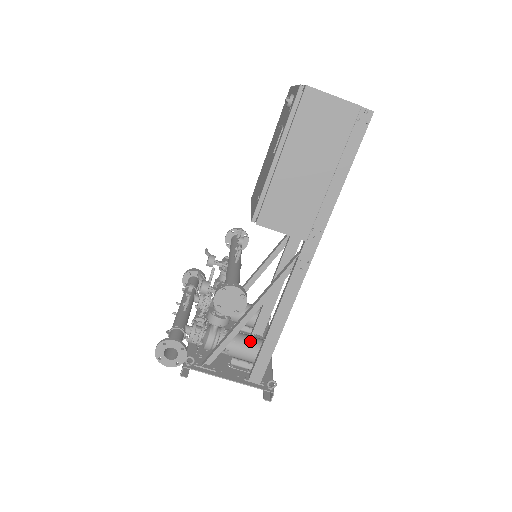
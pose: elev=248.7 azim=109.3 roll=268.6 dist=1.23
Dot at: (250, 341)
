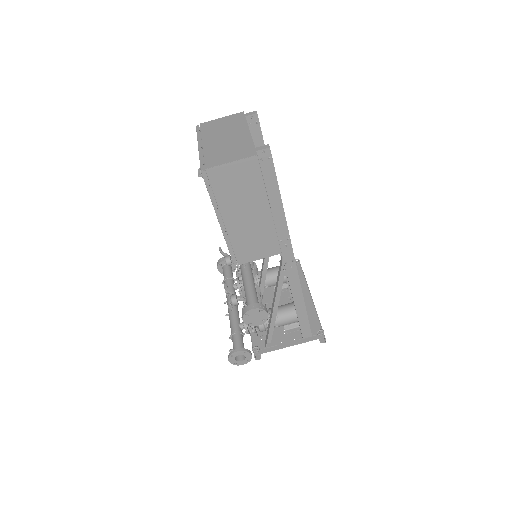
Dot at: (289, 311)
